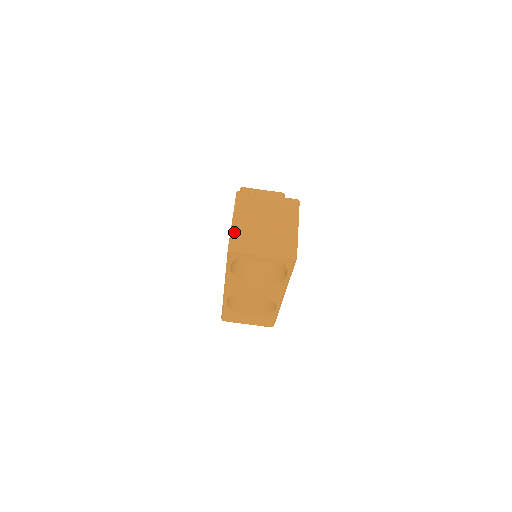
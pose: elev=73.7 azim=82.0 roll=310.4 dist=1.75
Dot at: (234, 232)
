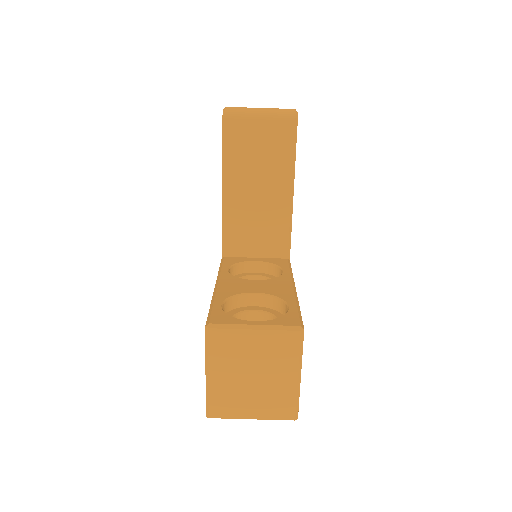
Dot at: (210, 396)
